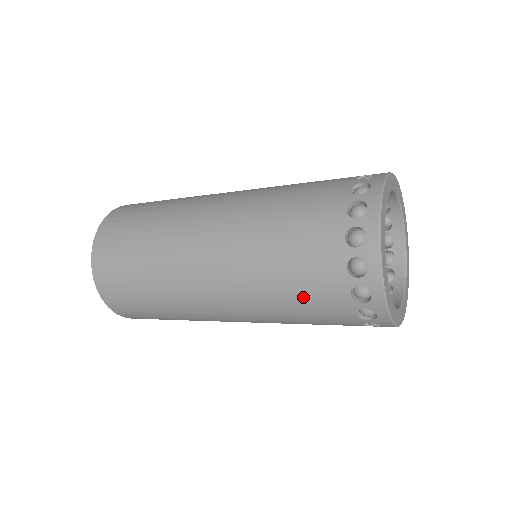
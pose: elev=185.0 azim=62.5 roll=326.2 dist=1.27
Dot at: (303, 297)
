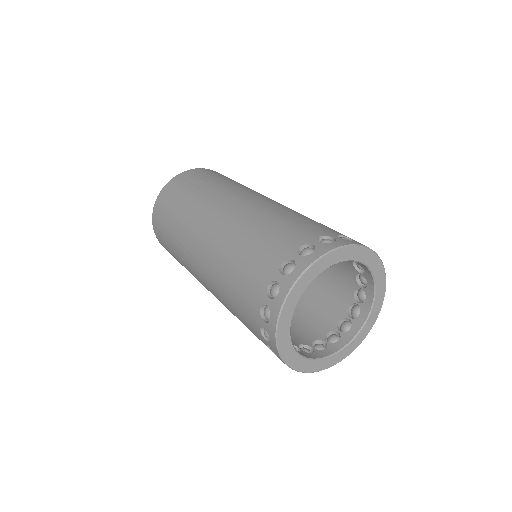
Dot at: occluded
